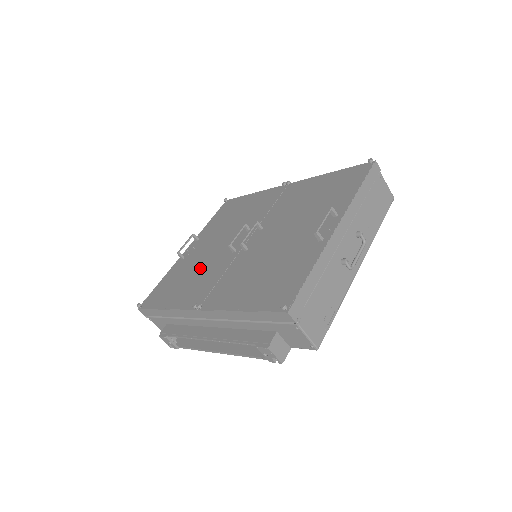
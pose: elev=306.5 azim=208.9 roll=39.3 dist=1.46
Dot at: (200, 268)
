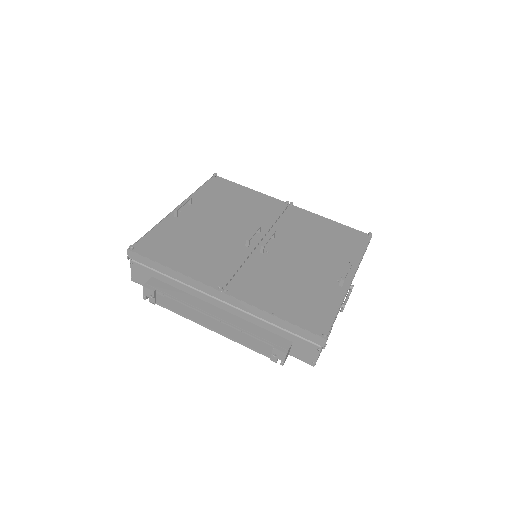
Dot at: (207, 243)
